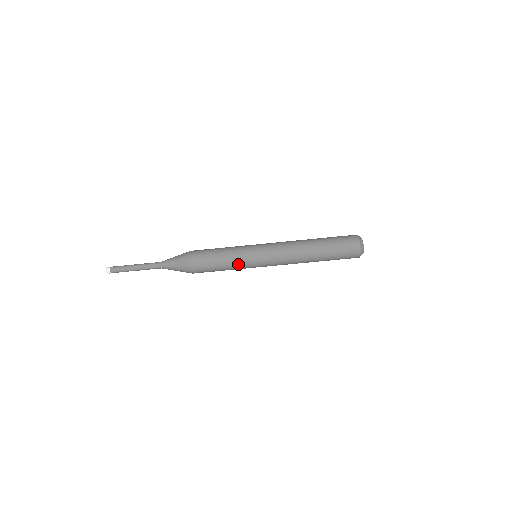
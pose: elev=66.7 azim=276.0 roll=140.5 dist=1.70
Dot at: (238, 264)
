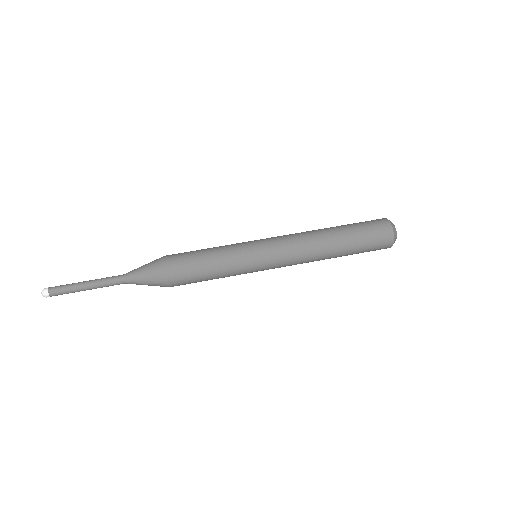
Dot at: (232, 255)
